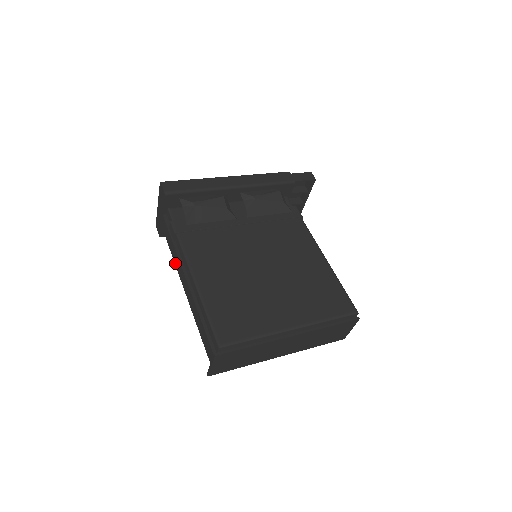
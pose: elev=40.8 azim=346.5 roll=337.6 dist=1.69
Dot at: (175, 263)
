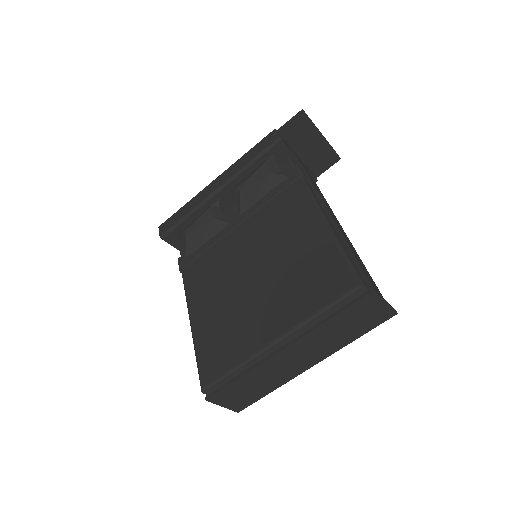
Dot at: occluded
